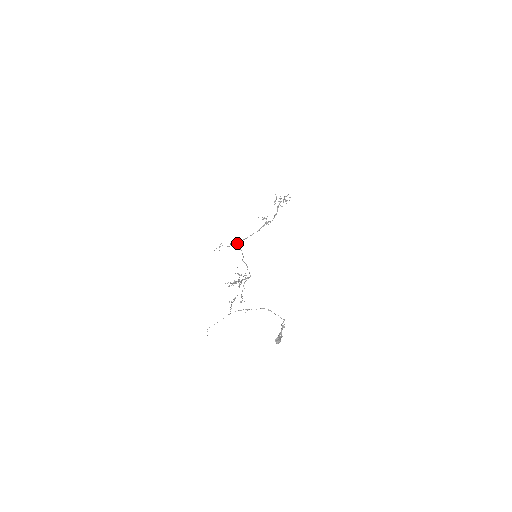
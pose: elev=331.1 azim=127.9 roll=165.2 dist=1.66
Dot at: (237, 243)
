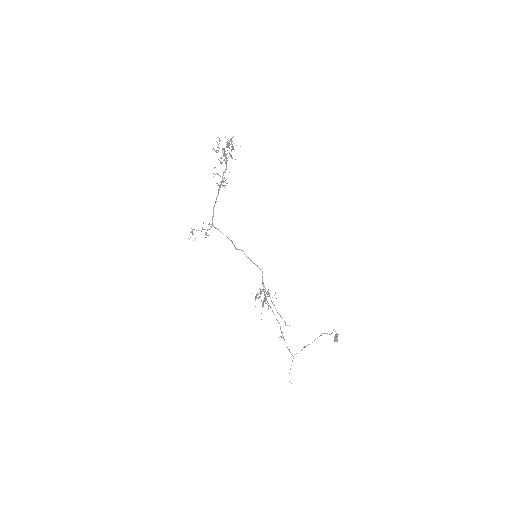
Dot at: occluded
